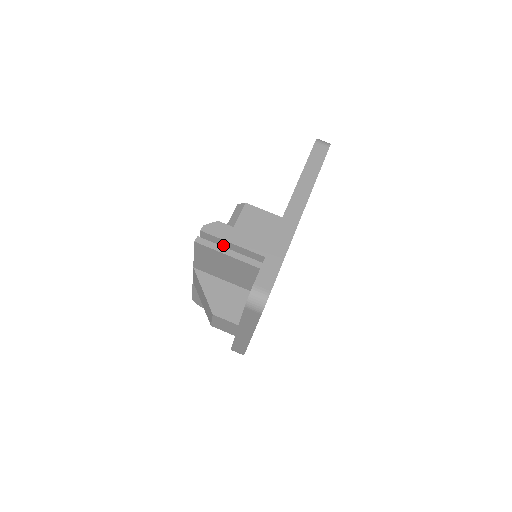
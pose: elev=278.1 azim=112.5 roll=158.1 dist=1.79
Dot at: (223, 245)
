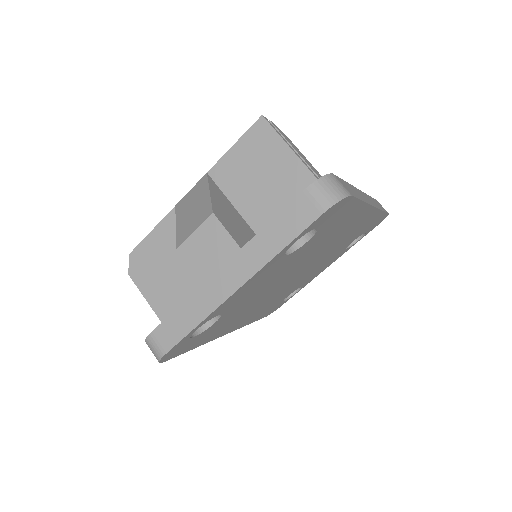
Dot at: occluded
